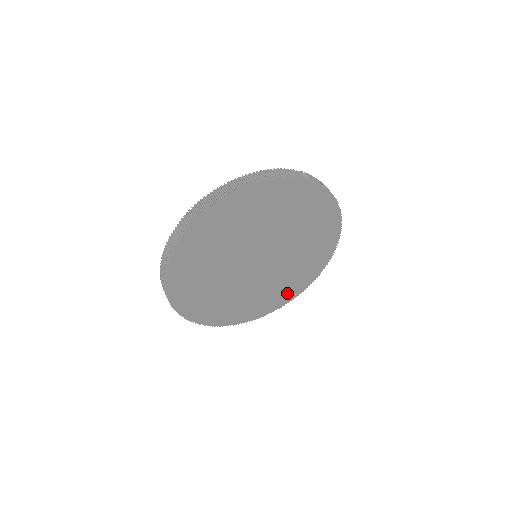
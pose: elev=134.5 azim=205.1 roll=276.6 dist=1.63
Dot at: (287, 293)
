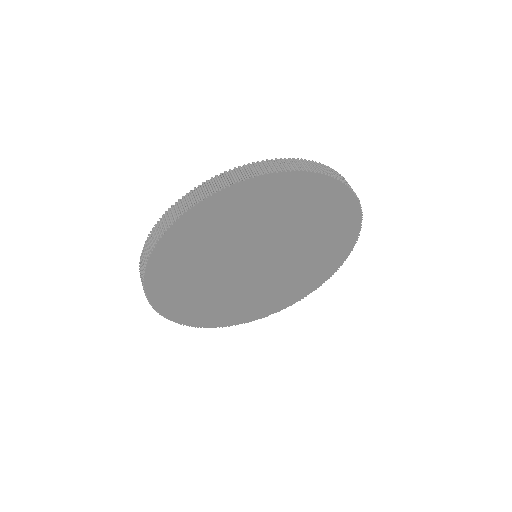
Dot at: (262, 309)
